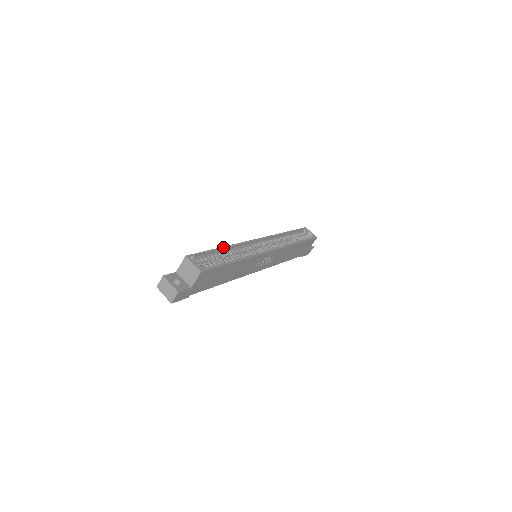
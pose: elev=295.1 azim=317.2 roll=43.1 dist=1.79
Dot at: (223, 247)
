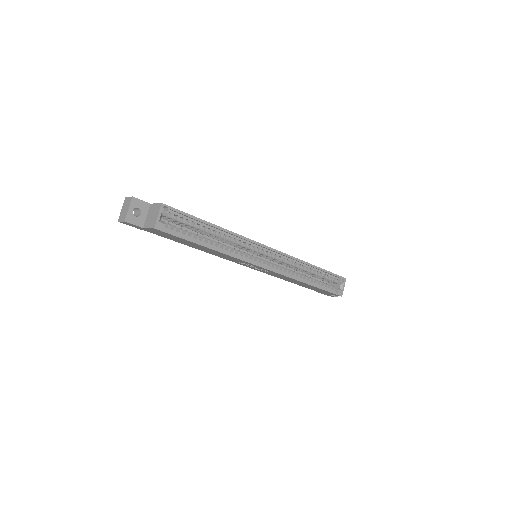
Dot at: (216, 226)
